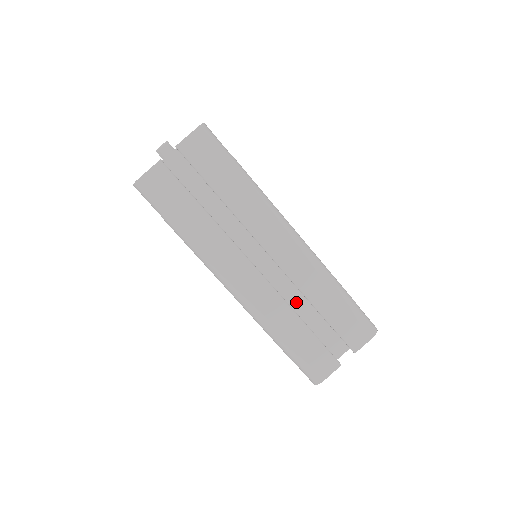
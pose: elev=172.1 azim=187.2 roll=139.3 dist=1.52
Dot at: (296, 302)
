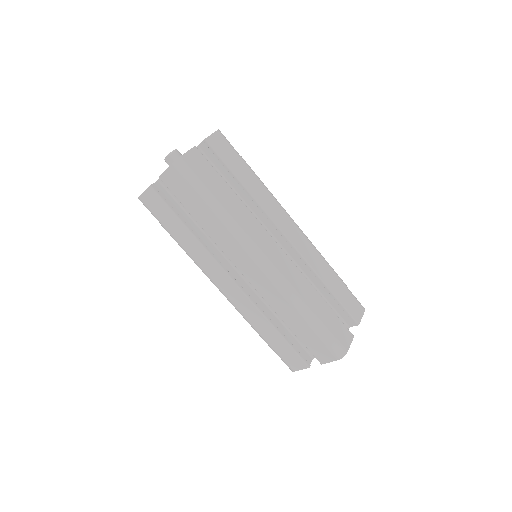
Dot at: occluded
